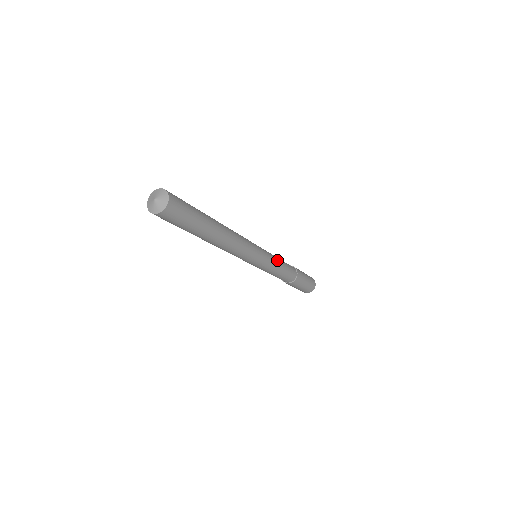
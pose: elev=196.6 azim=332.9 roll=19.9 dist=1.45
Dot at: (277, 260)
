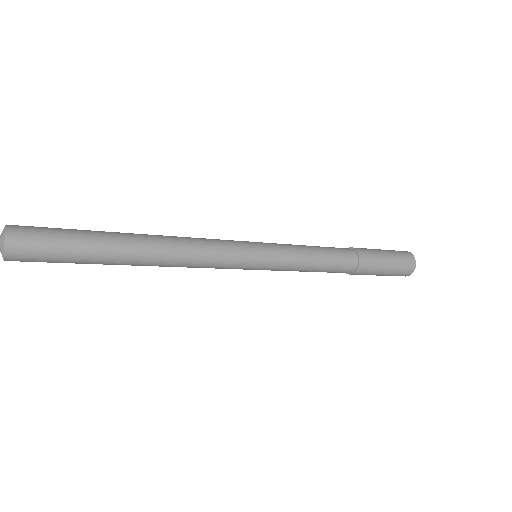
Dot at: (299, 250)
